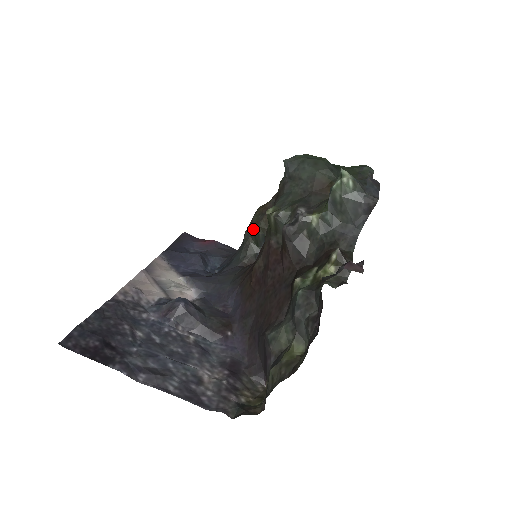
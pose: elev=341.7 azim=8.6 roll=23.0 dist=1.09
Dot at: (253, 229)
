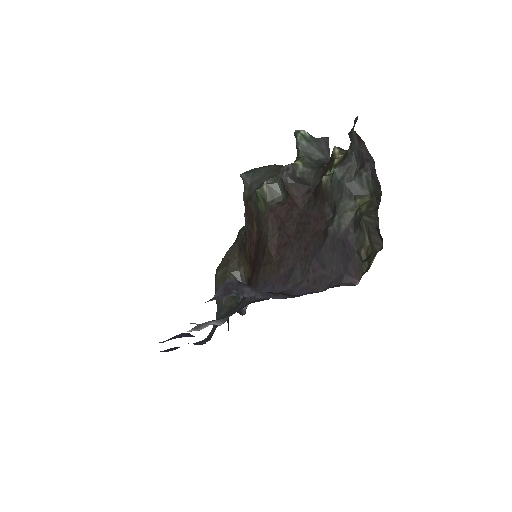
Dot at: (225, 279)
